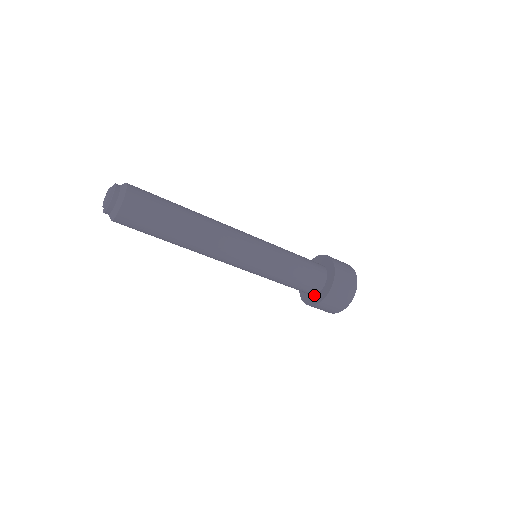
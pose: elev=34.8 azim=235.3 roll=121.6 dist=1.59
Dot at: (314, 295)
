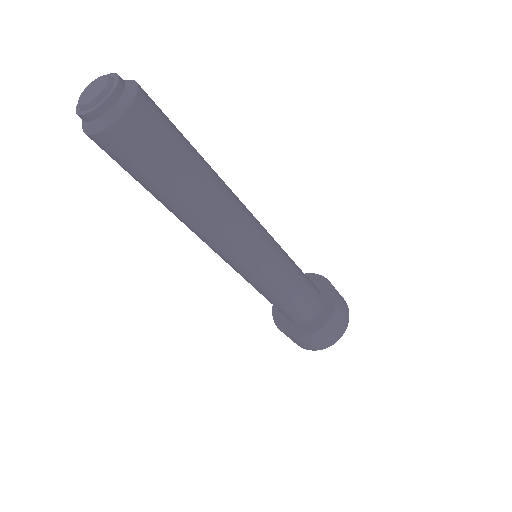
Dot at: occluded
